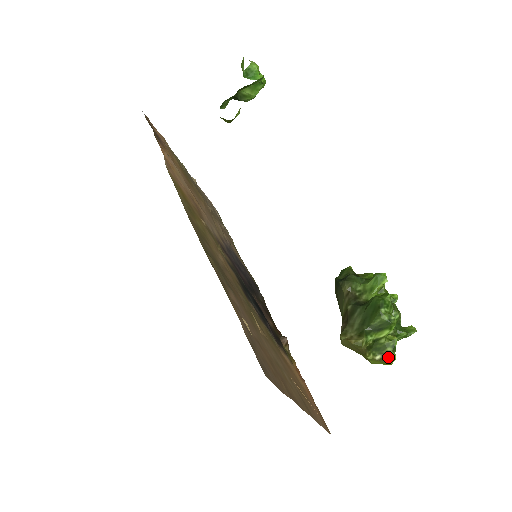
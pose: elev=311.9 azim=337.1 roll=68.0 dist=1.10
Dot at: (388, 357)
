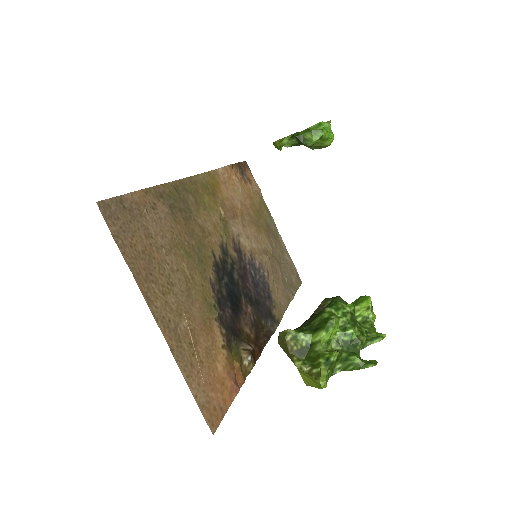
Dot at: (317, 371)
